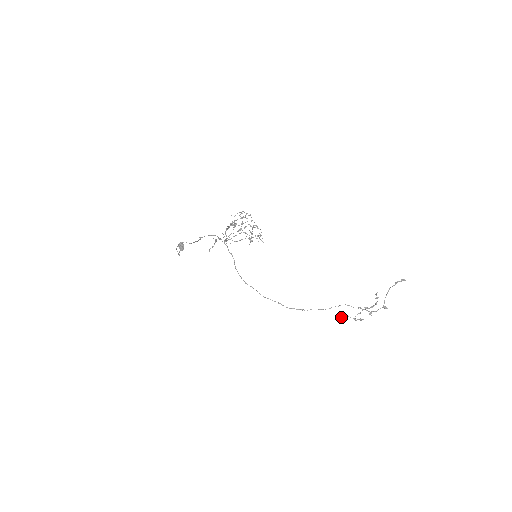
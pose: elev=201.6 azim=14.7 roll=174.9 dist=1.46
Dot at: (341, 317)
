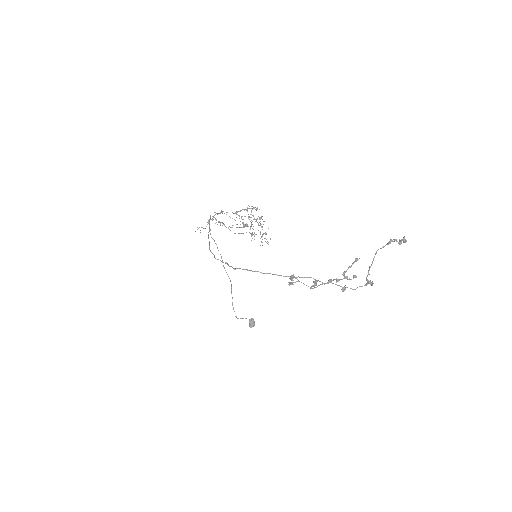
Dot at: (292, 282)
